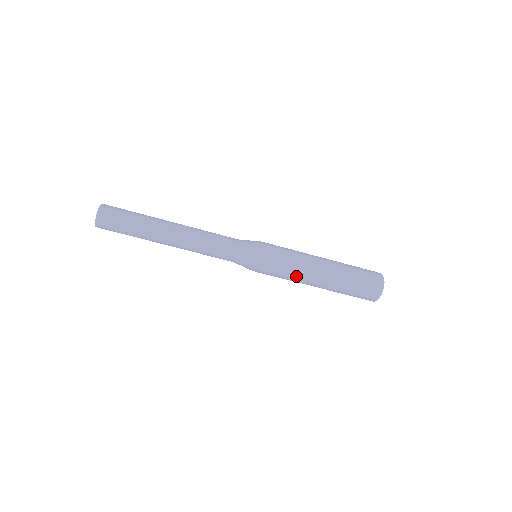
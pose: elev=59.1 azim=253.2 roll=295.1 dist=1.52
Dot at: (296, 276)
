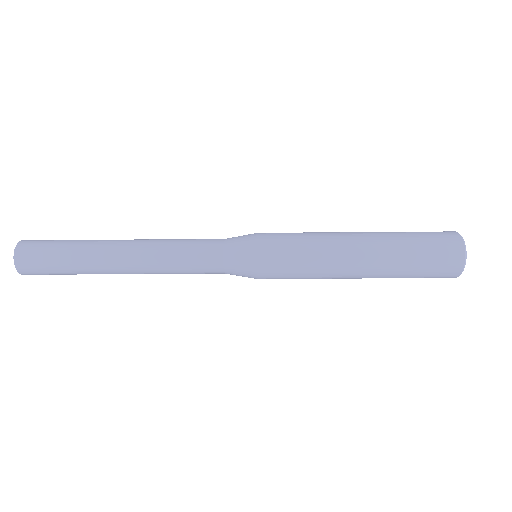
Dot at: (320, 277)
